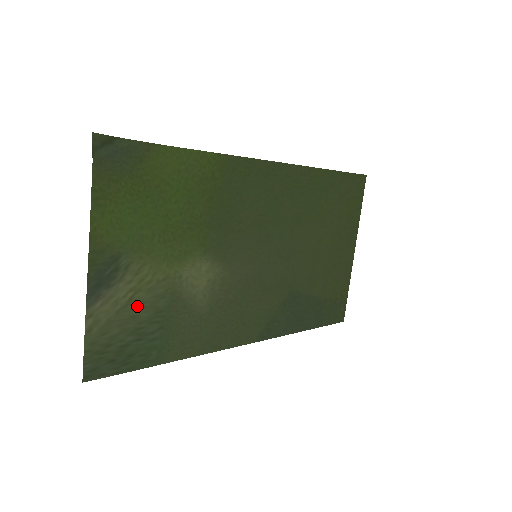
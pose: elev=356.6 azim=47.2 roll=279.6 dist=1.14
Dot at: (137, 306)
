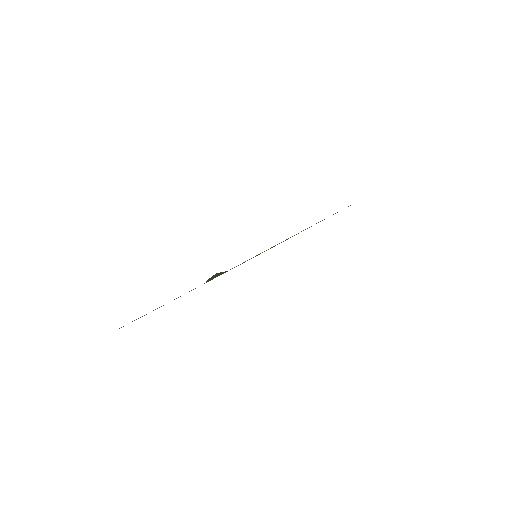
Dot at: occluded
